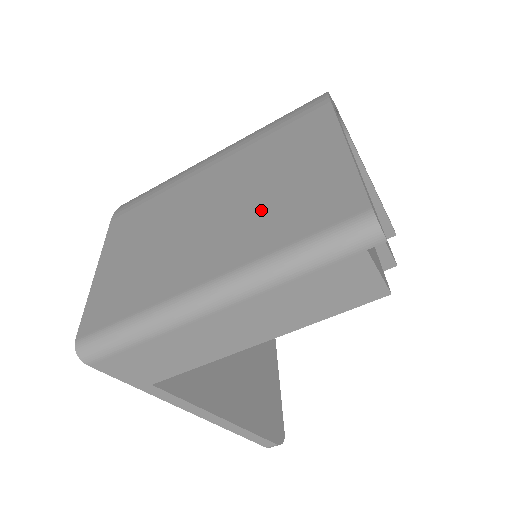
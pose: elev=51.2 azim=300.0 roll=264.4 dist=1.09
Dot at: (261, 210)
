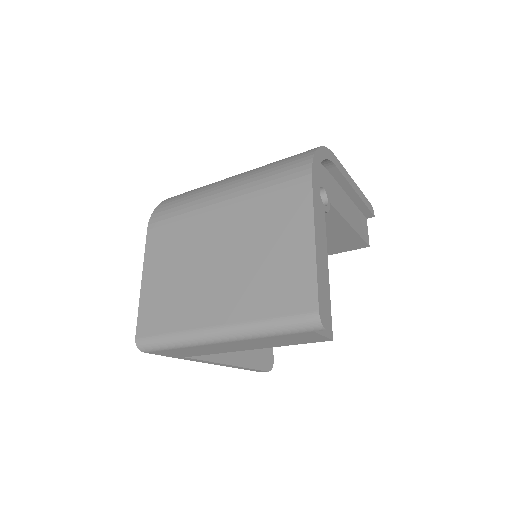
Dot at: (253, 277)
